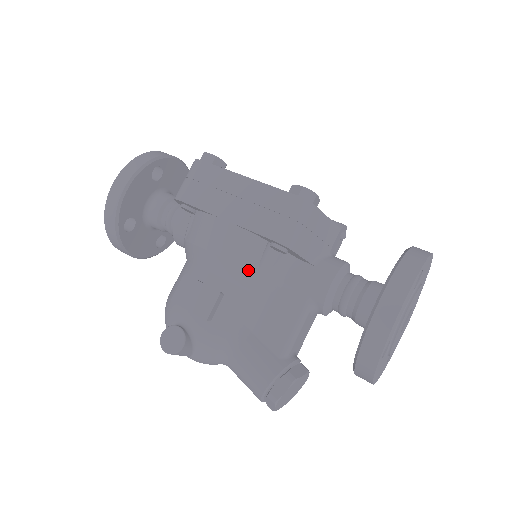
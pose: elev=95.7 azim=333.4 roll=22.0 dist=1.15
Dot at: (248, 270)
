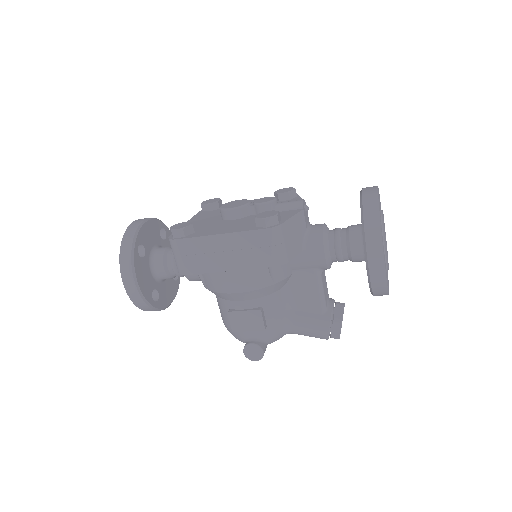
Dot at: (267, 287)
